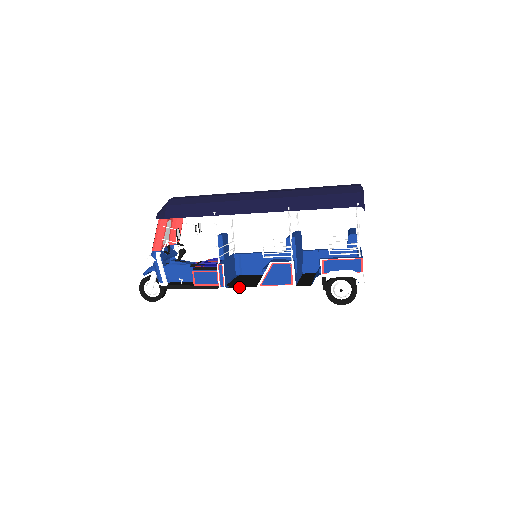
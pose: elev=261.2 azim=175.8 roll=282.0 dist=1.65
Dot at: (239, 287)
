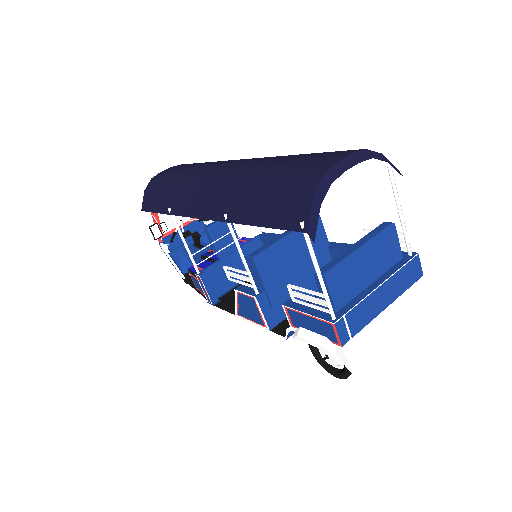
Dot at: (222, 308)
